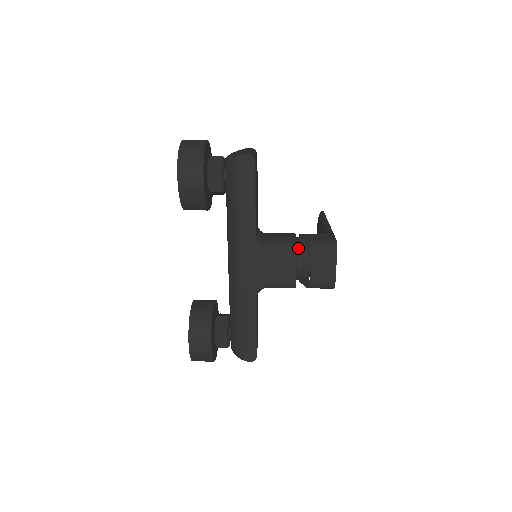
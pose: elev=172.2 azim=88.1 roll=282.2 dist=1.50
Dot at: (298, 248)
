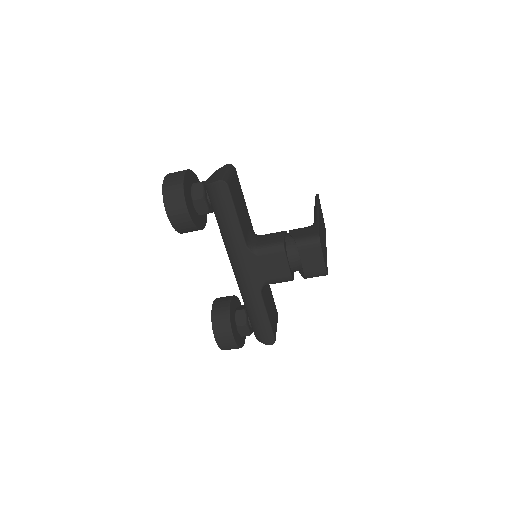
Dot at: (287, 247)
